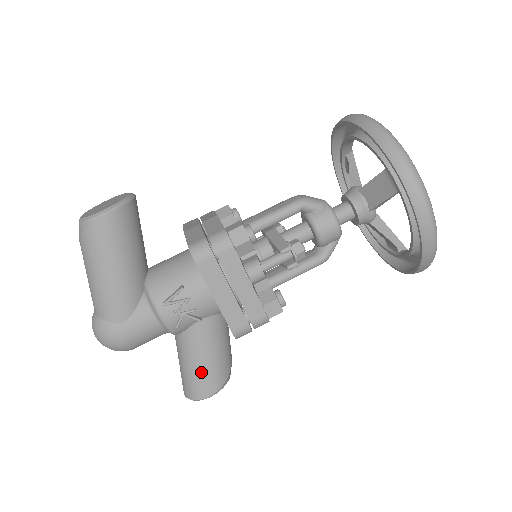
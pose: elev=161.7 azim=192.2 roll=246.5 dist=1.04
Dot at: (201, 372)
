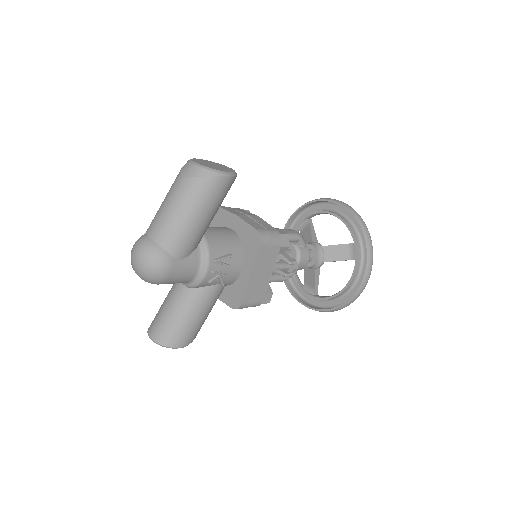
Dot at: (190, 325)
